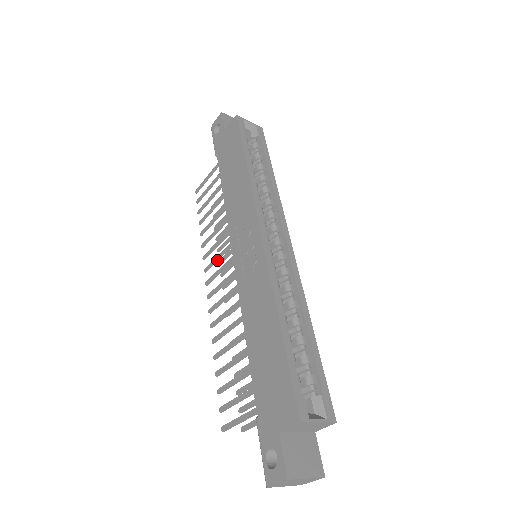
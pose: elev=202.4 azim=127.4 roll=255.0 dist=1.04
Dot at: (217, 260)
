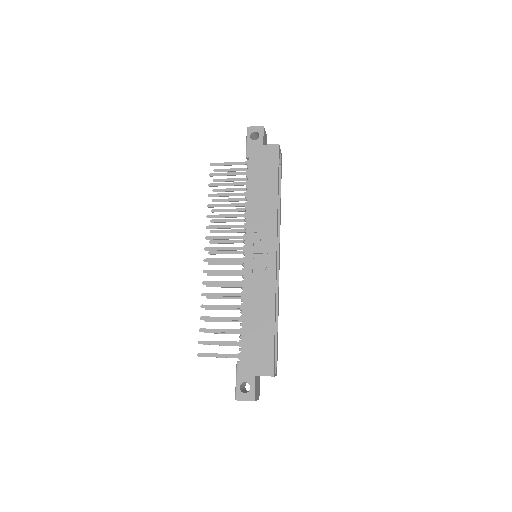
Dot at: (222, 239)
